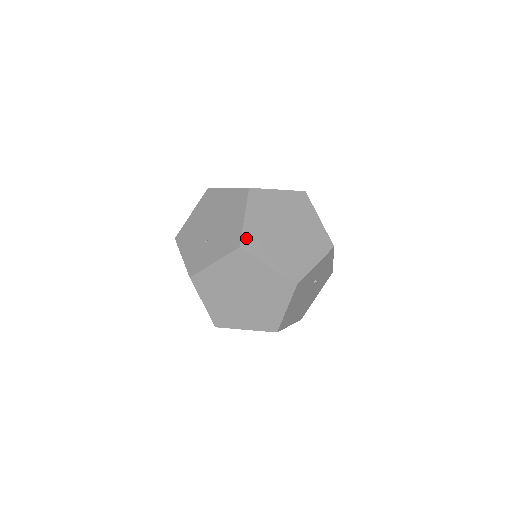
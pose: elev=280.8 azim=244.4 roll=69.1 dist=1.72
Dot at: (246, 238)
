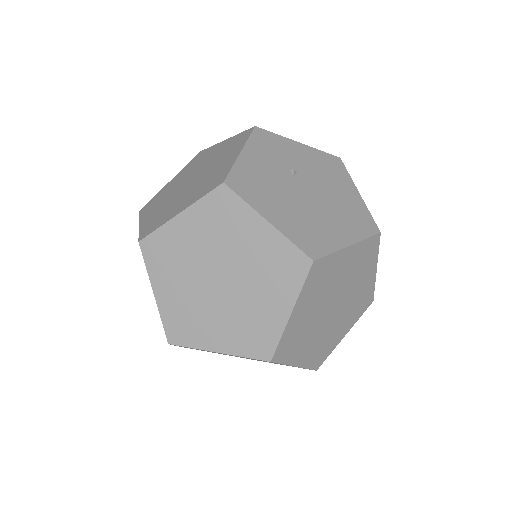
Dot at: (144, 231)
